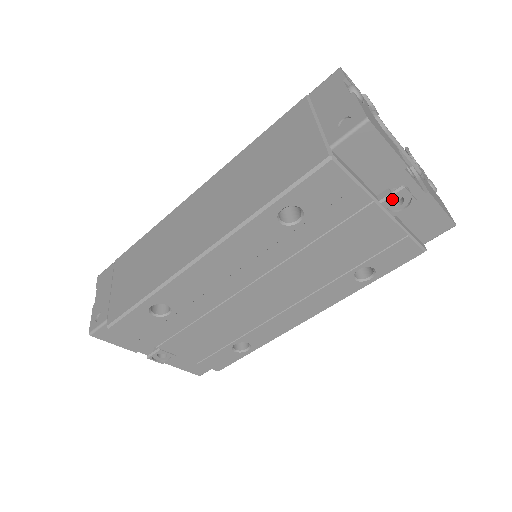
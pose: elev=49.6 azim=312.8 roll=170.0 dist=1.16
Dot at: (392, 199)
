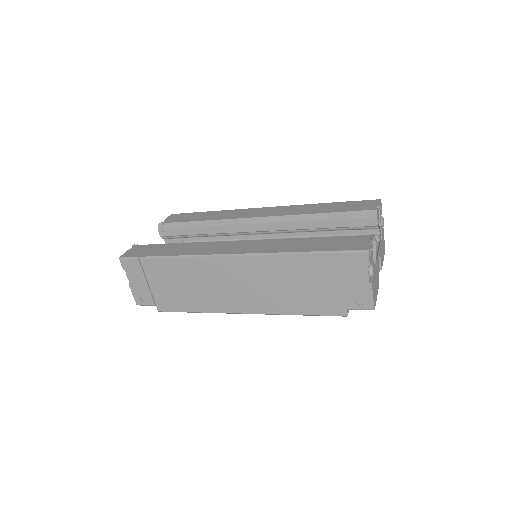
Dot at: occluded
